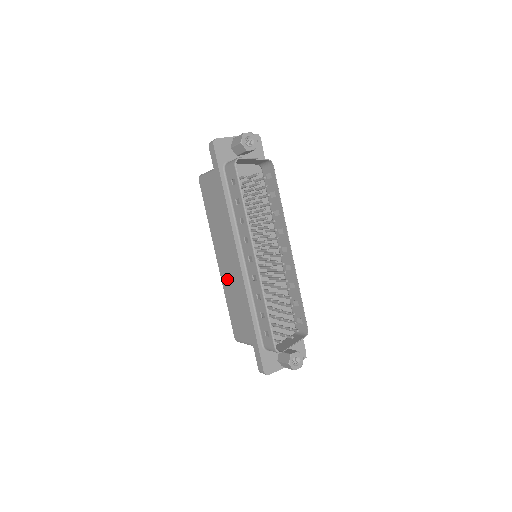
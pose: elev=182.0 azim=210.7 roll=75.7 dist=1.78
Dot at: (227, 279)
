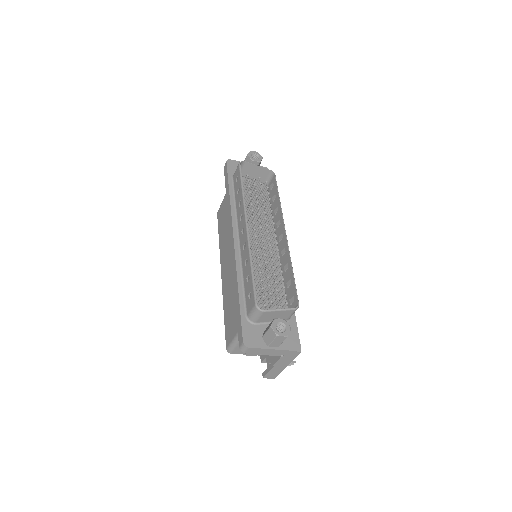
Dot at: (226, 282)
